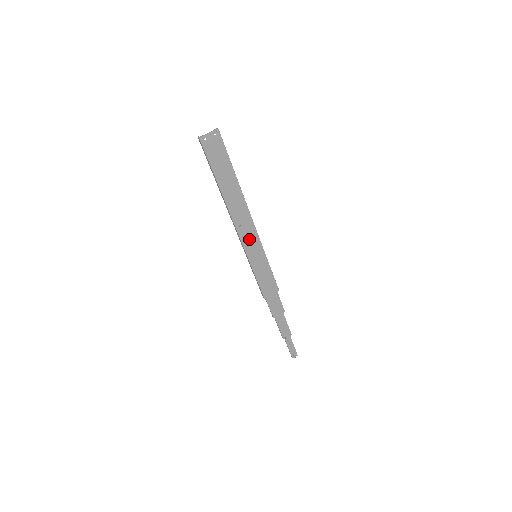
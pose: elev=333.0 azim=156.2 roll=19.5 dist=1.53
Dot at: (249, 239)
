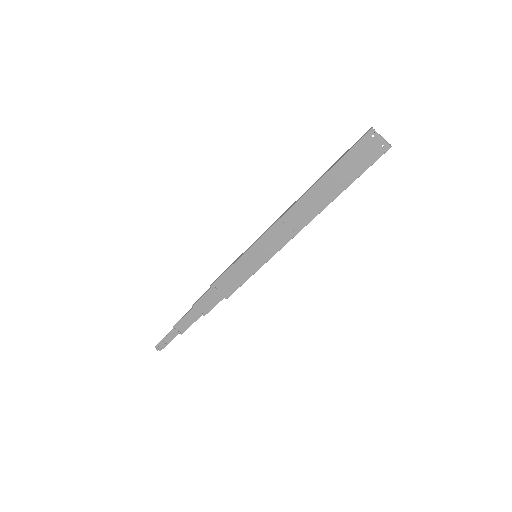
Dot at: (273, 239)
